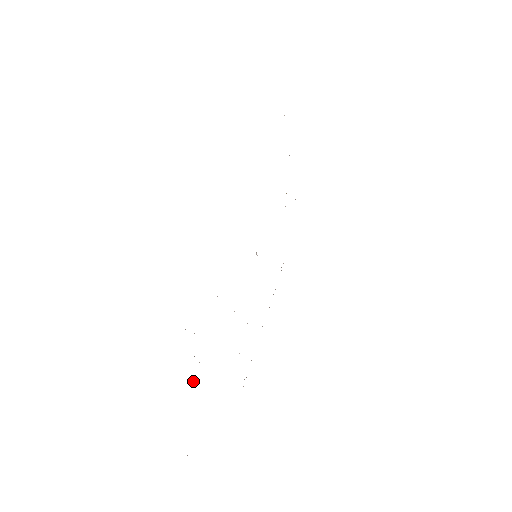
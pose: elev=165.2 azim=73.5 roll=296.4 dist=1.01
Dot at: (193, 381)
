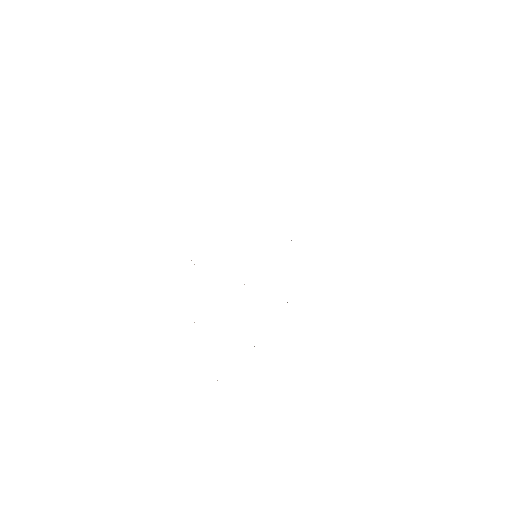
Dot at: occluded
